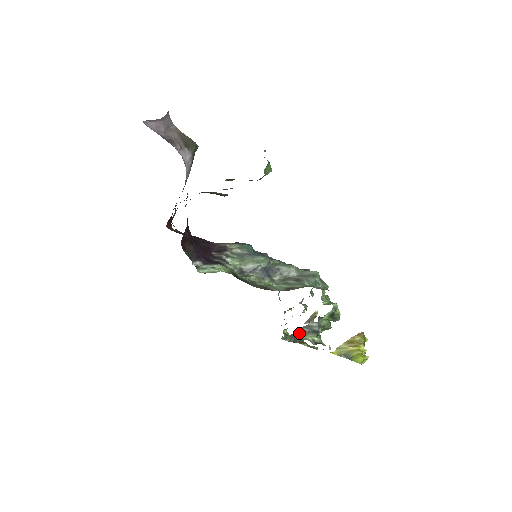
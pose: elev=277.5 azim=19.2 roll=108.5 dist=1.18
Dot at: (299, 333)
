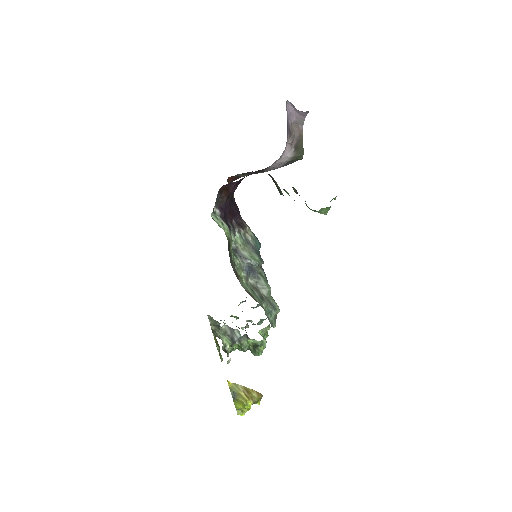
Dot at: (223, 329)
